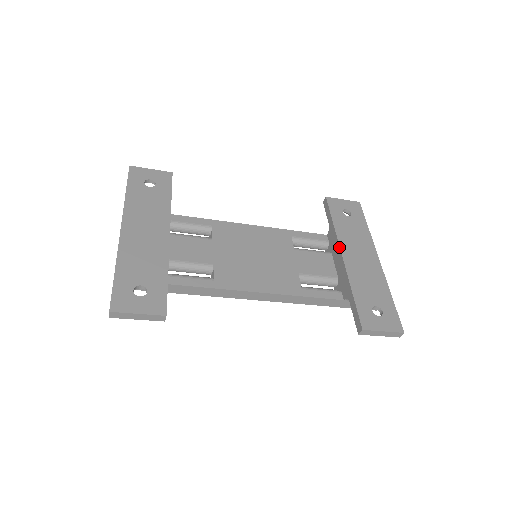
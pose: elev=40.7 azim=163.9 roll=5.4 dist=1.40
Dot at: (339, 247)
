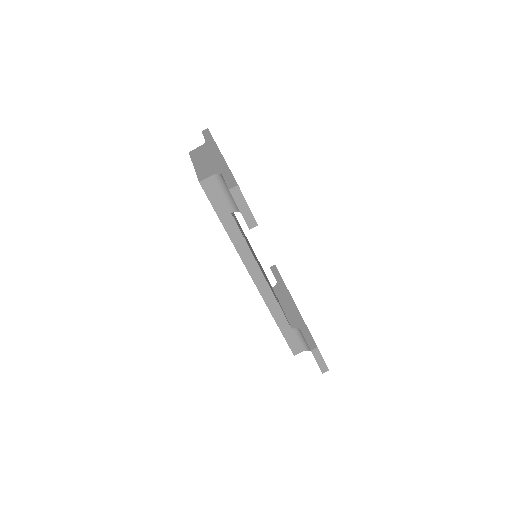
Dot at: occluded
